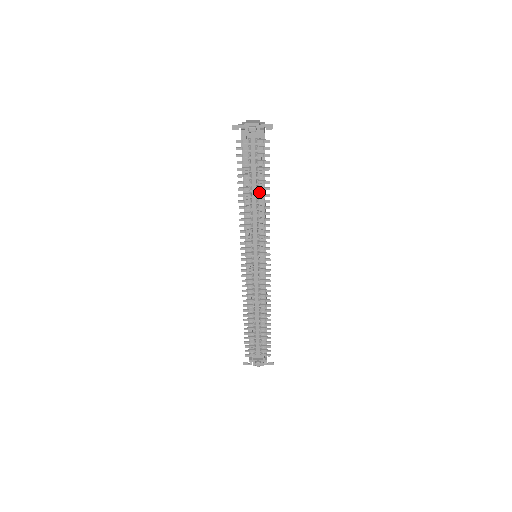
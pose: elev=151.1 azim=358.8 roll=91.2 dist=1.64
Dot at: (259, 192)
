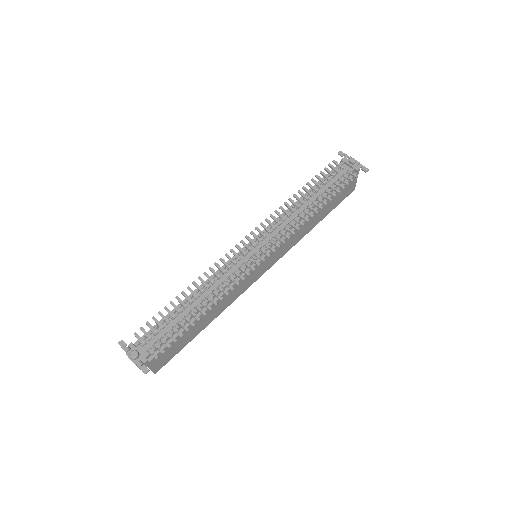
Dot at: (315, 202)
